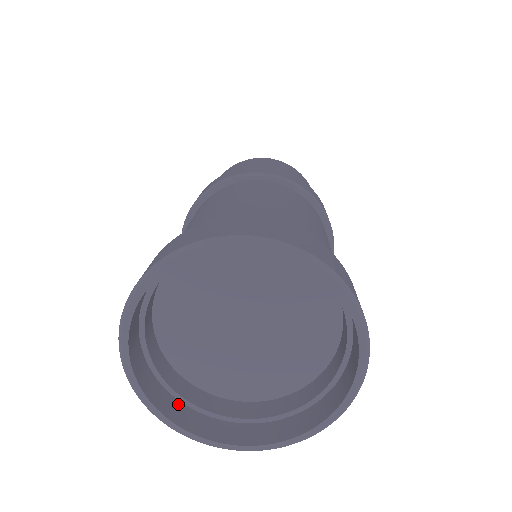
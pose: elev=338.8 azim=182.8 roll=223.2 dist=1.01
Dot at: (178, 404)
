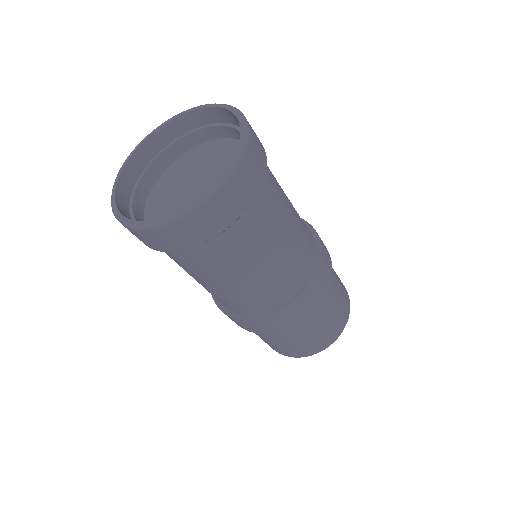
Dot at: (127, 202)
